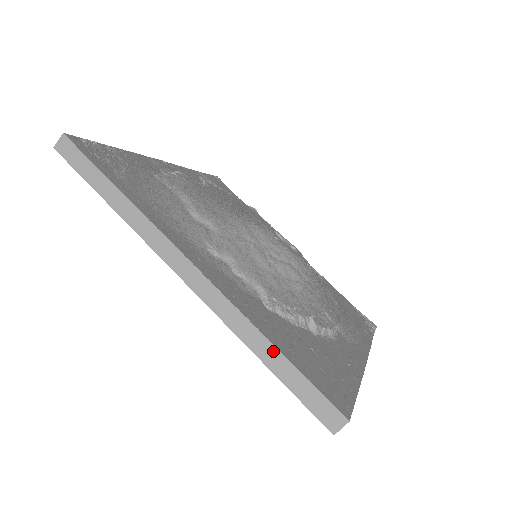
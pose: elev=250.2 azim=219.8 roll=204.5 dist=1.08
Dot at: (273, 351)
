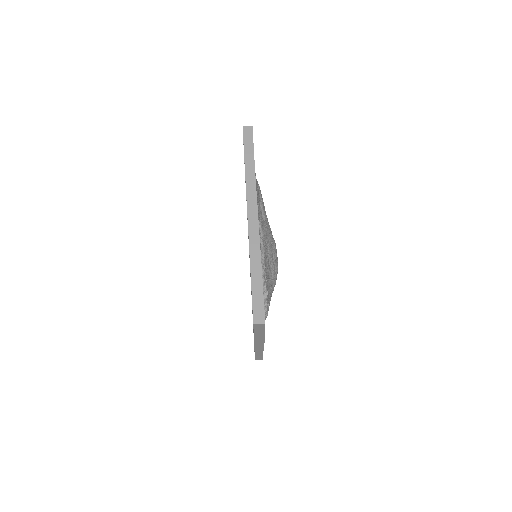
Dot at: (259, 273)
